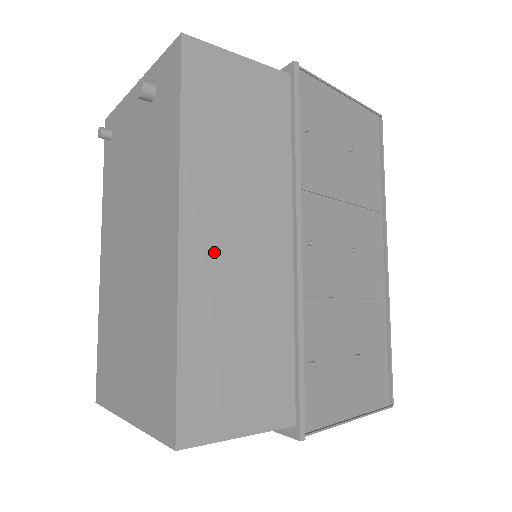
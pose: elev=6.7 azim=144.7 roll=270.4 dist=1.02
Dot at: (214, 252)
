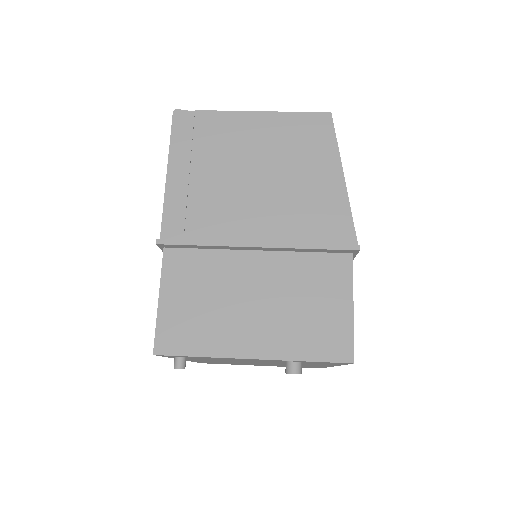
Dot at: occluded
